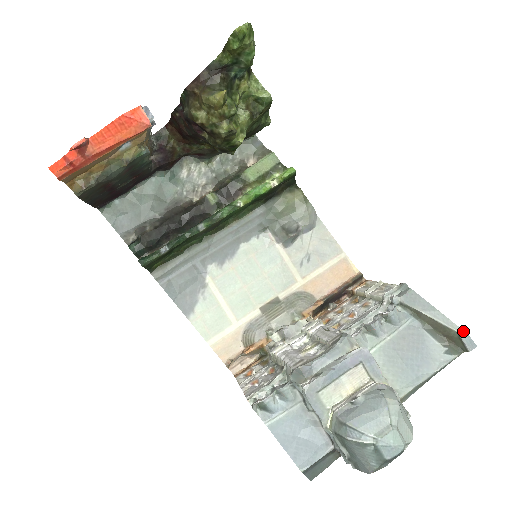
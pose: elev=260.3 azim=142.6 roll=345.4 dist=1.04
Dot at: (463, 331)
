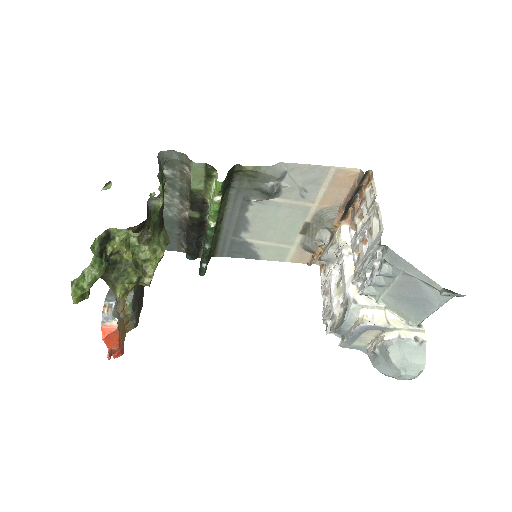
Dot at: (444, 293)
